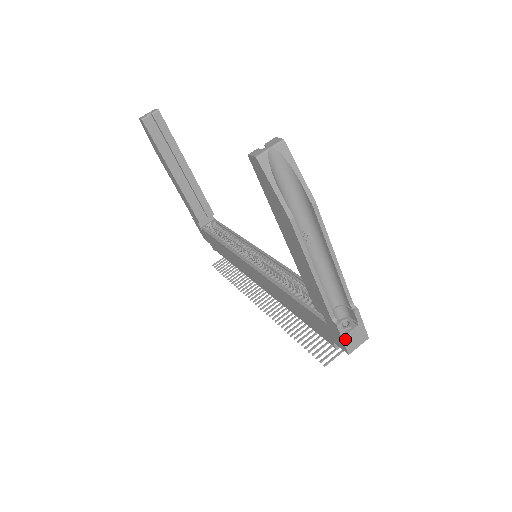
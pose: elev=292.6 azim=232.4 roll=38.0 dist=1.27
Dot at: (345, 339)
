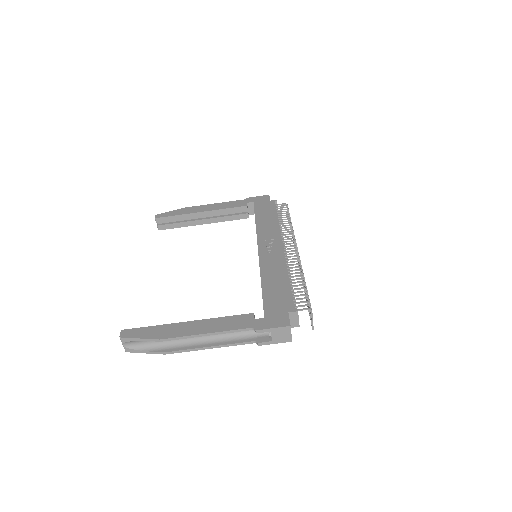
Dot at: (276, 342)
